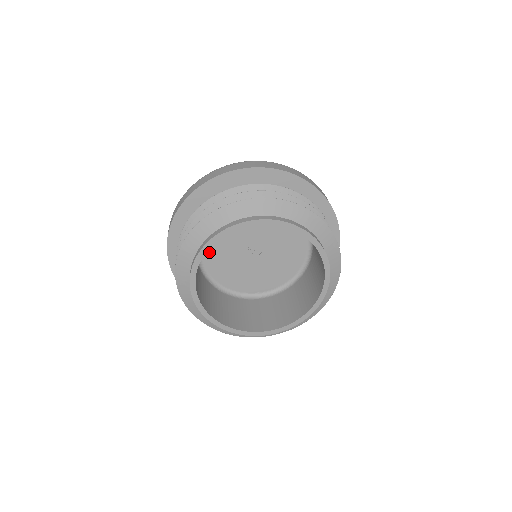
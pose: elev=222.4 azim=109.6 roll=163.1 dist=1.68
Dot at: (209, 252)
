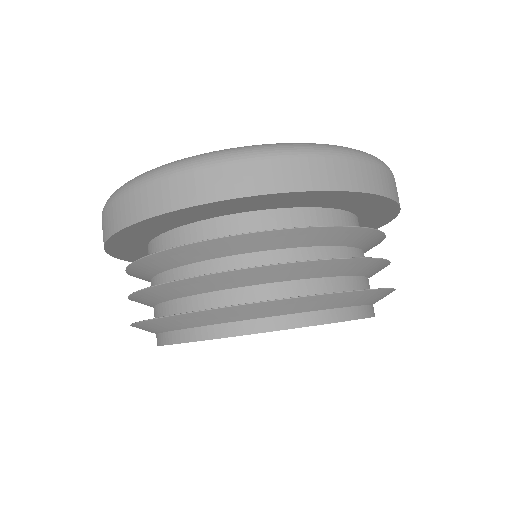
Dot at: occluded
